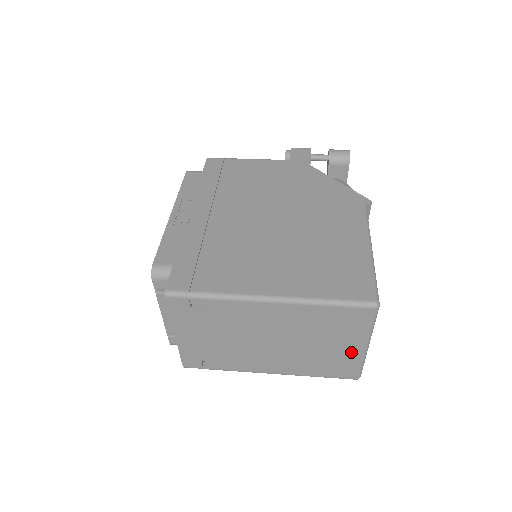
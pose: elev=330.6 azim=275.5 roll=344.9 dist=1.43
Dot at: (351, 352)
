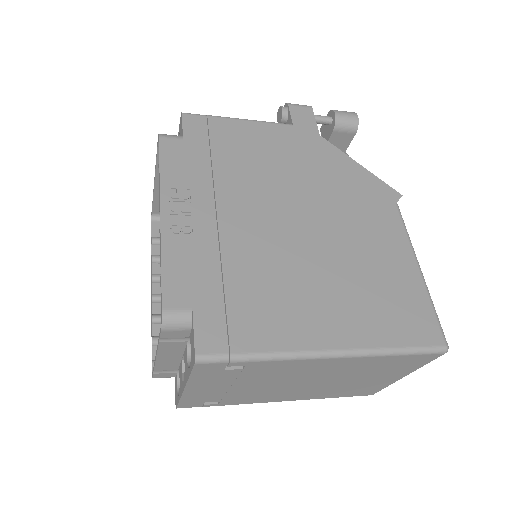
Dot at: (386, 381)
